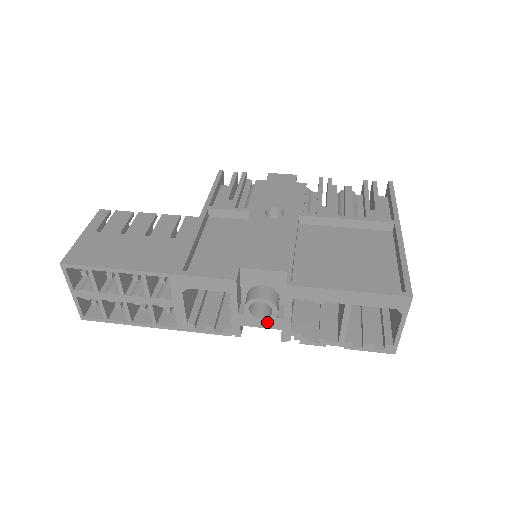
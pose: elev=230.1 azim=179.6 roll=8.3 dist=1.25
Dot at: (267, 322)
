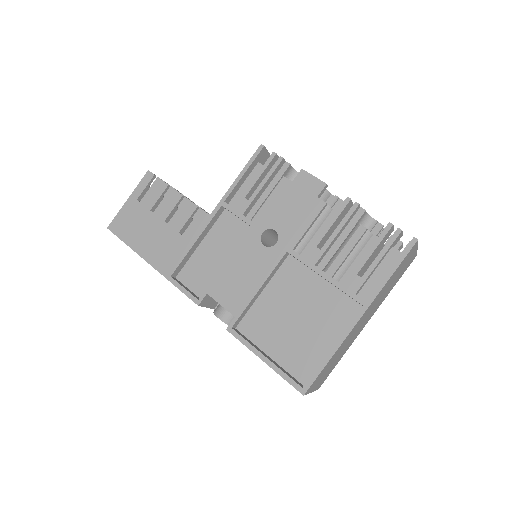
Dot at: occluded
